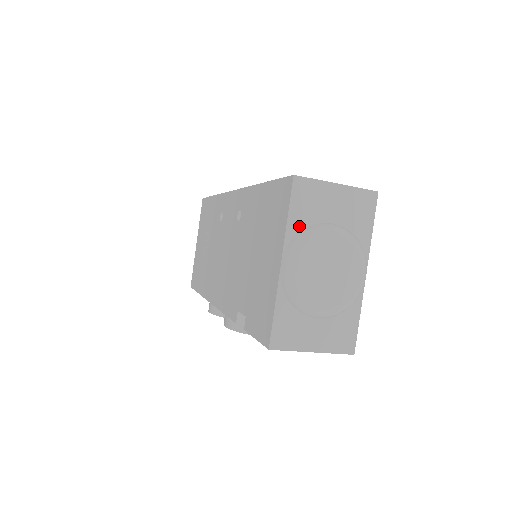
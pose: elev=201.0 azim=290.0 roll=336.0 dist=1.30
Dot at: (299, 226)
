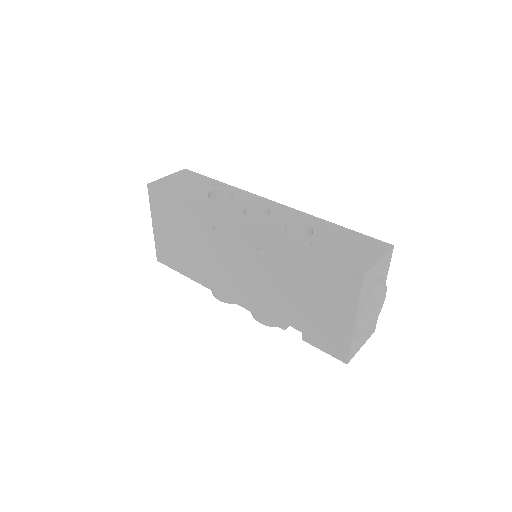
Dot at: (363, 298)
